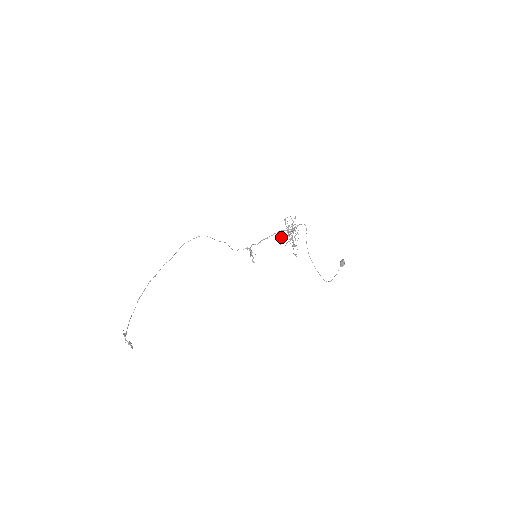
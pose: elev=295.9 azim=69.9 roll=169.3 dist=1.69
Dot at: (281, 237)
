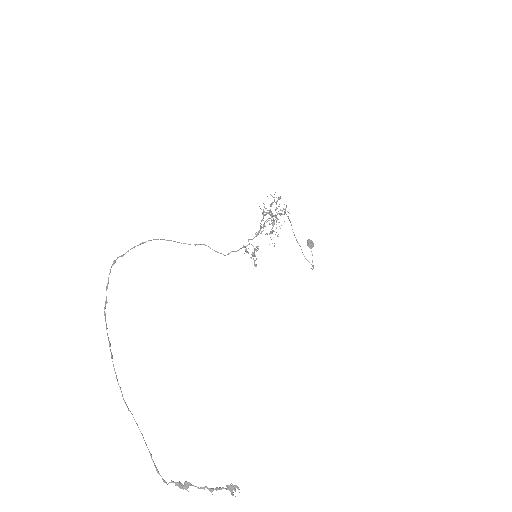
Dot at: occluded
